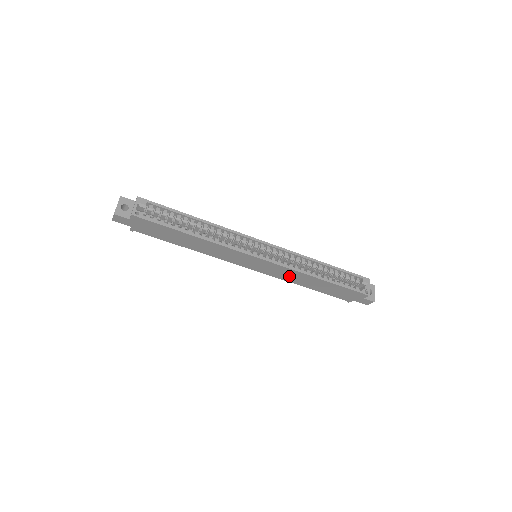
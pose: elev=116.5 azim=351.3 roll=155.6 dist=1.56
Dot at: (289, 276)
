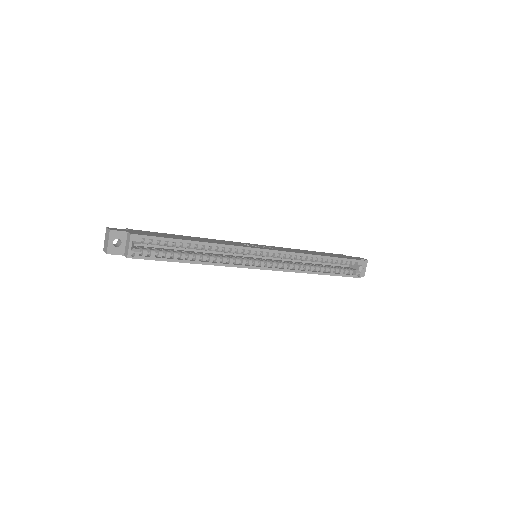
Dot at: occluded
